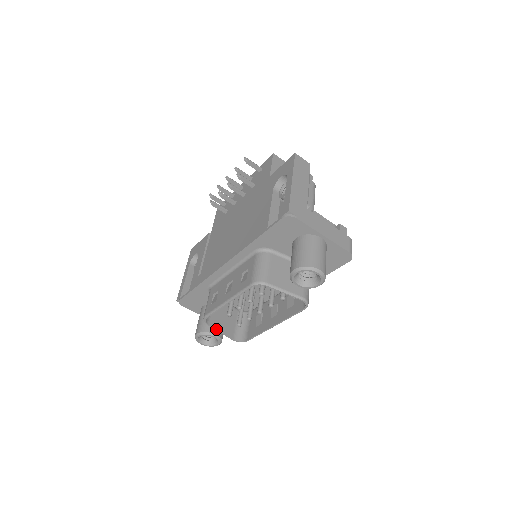
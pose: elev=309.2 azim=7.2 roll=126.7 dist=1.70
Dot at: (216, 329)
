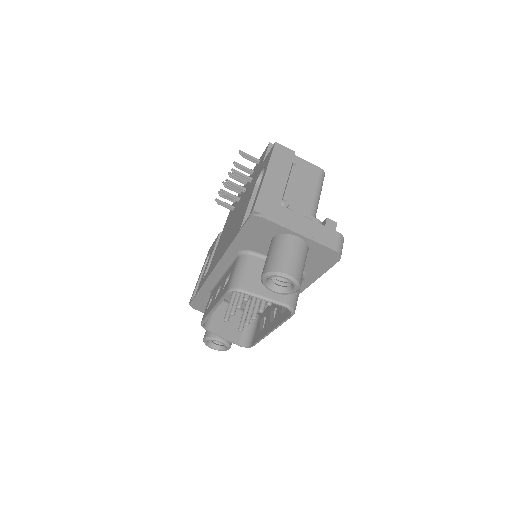
Dot at: (217, 335)
